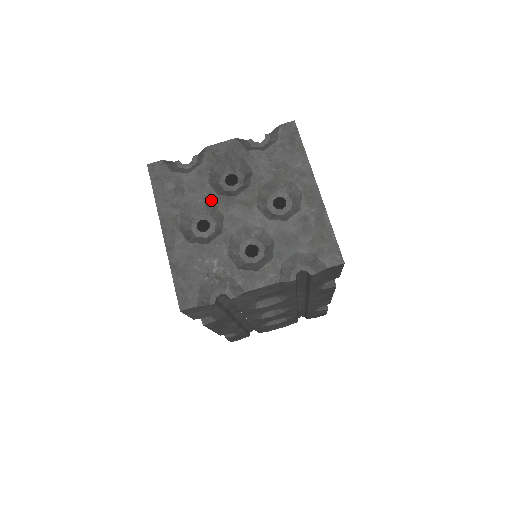
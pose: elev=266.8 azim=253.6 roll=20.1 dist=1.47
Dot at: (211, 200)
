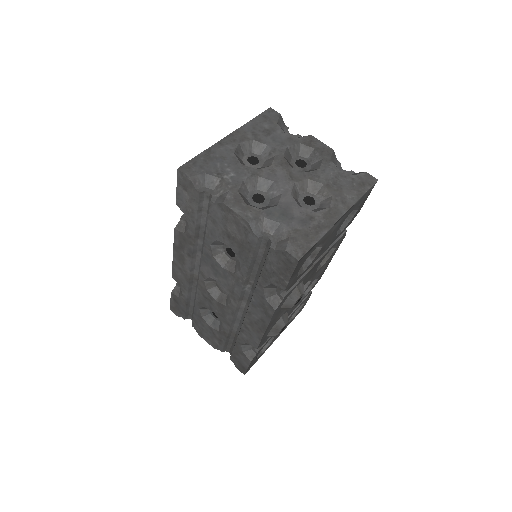
Dot at: (276, 153)
